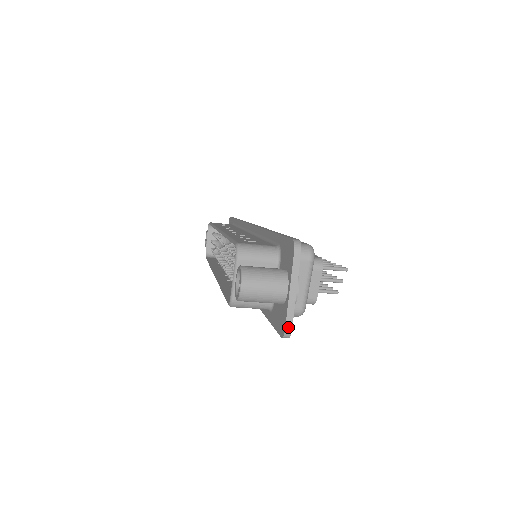
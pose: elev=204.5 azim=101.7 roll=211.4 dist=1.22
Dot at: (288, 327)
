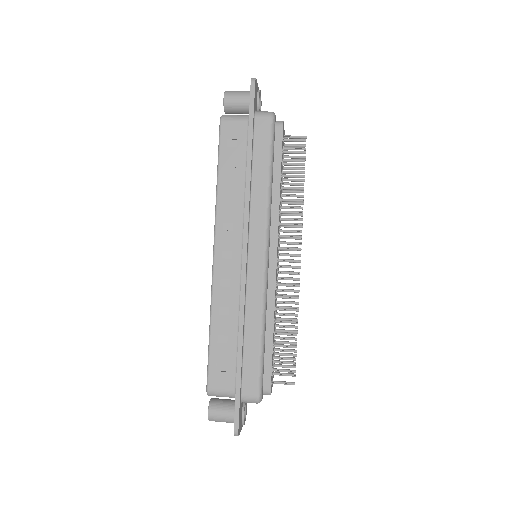
Dot at: occluded
